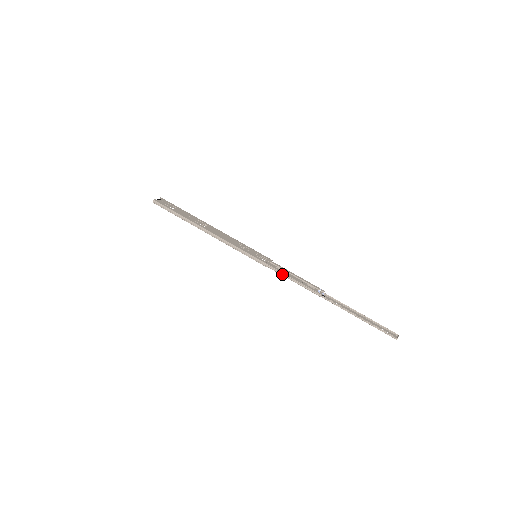
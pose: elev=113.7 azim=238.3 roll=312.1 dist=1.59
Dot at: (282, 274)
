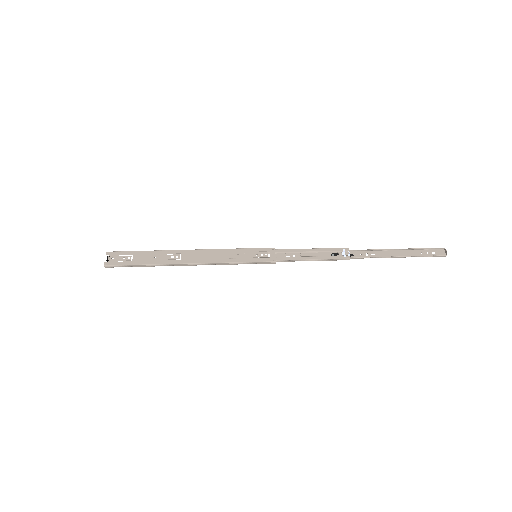
Dot at: occluded
